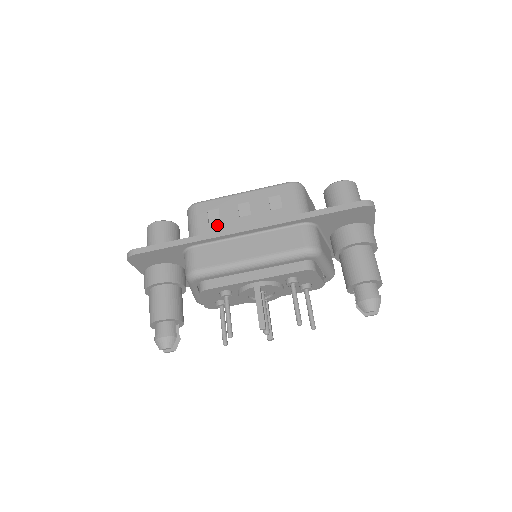
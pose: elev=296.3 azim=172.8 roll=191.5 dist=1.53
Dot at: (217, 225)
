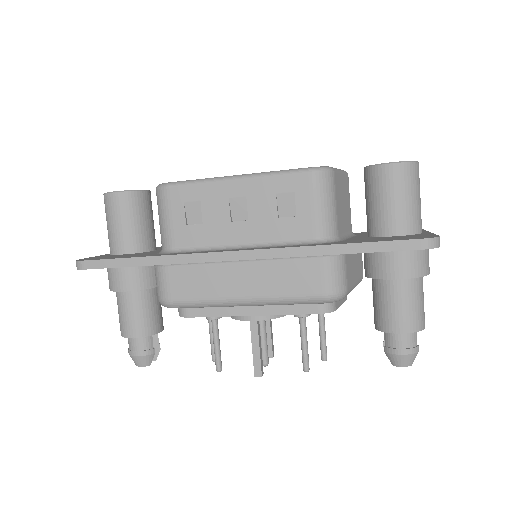
Dot at: (198, 229)
